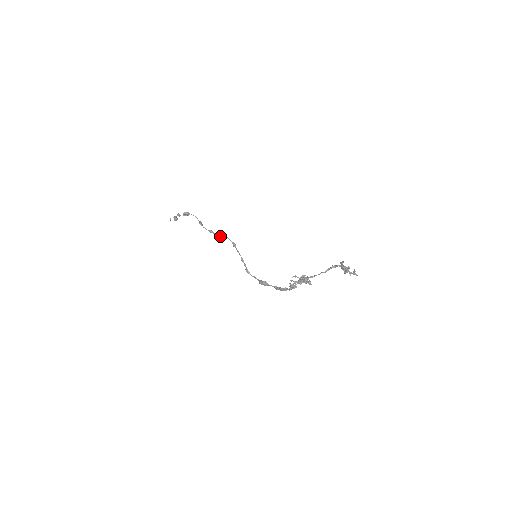
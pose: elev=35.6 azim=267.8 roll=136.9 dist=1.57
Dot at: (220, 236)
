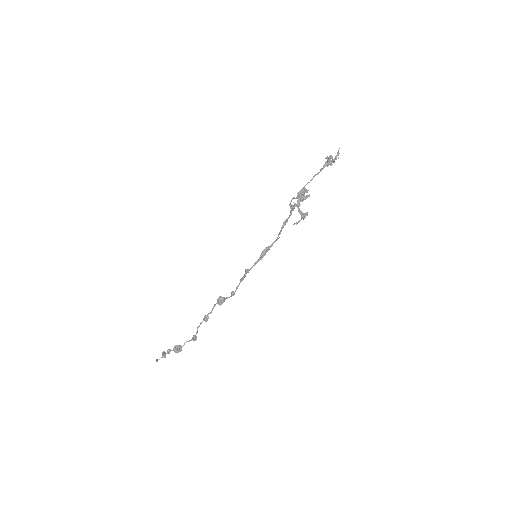
Dot at: (217, 300)
